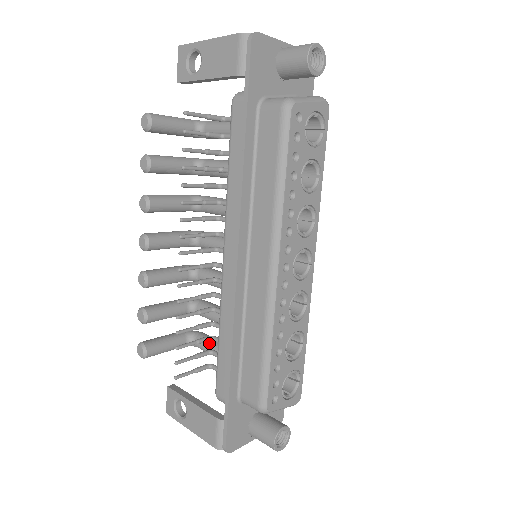
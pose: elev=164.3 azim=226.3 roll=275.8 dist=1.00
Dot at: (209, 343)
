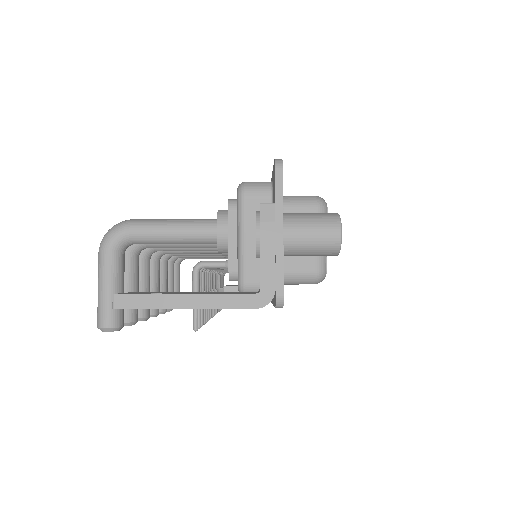
Dot at: (203, 258)
